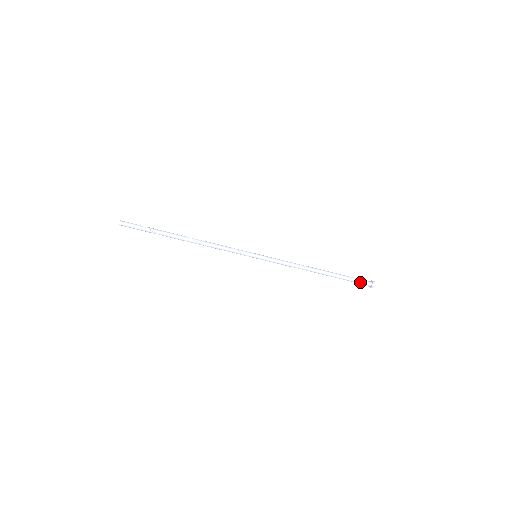
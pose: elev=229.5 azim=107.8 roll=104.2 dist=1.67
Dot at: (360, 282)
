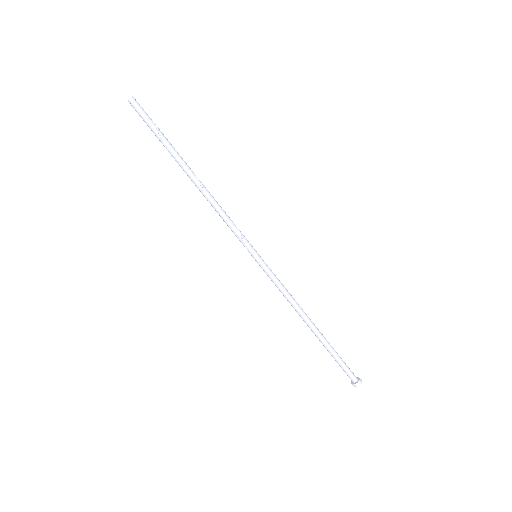
Dot at: (346, 370)
